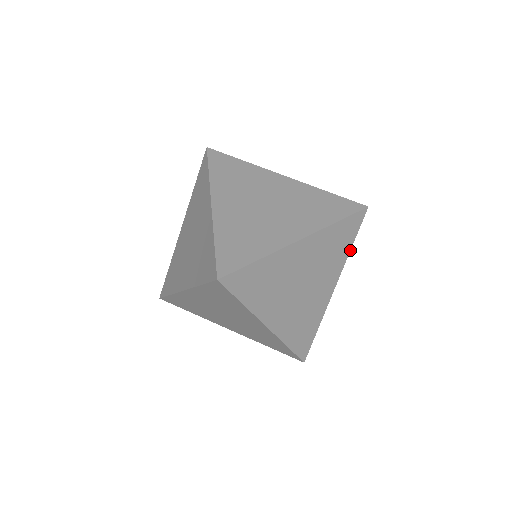
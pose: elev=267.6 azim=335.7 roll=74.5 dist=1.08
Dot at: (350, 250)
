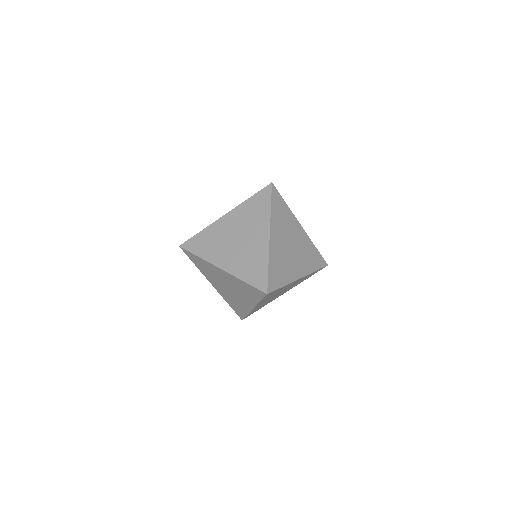
Dot at: (287, 206)
